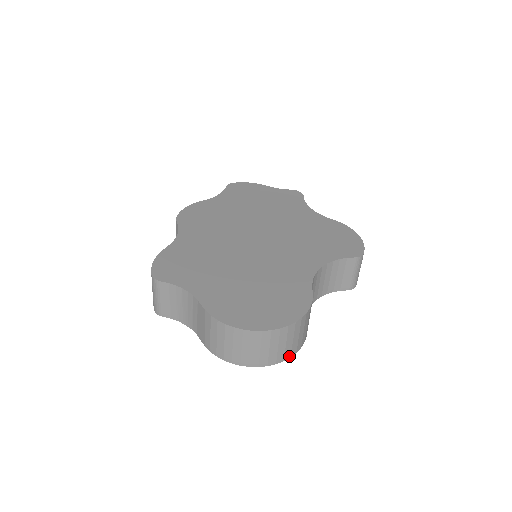
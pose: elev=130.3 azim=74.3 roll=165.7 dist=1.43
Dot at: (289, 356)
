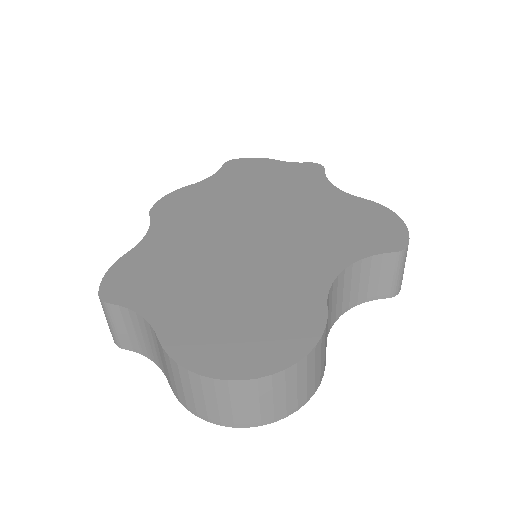
Dot at: (295, 409)
